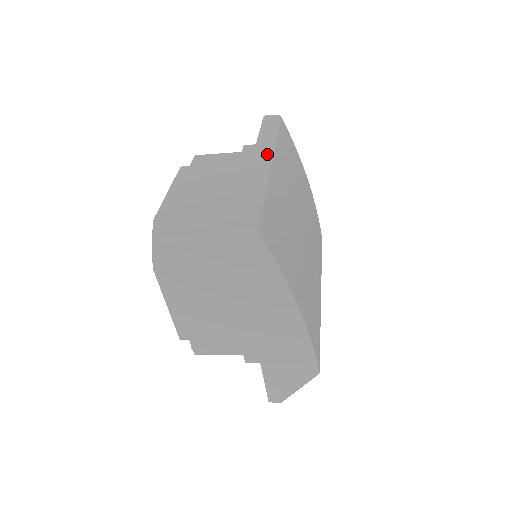
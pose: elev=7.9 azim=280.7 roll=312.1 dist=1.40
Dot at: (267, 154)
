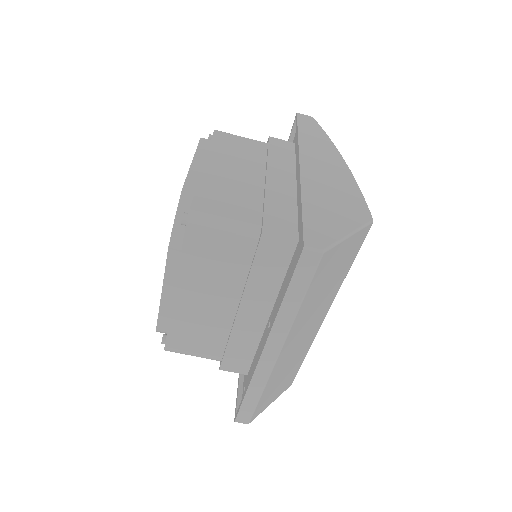
Dot at: occluded
